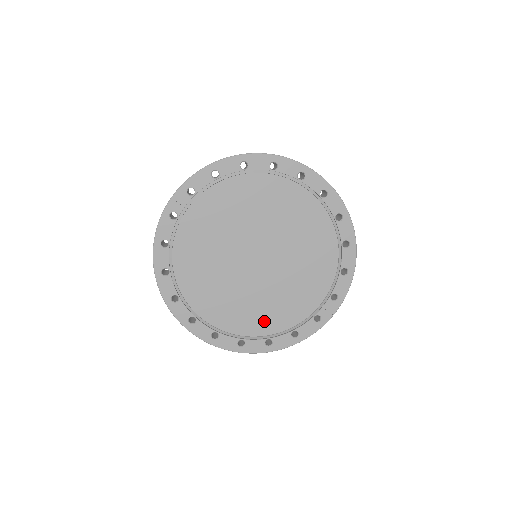
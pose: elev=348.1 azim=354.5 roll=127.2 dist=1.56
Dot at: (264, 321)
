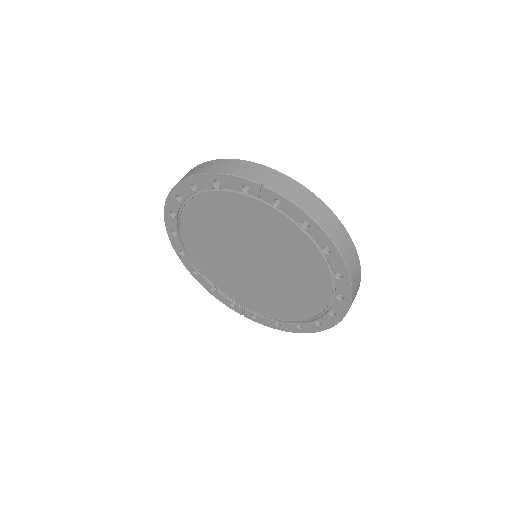
Dot at: (208, 268)
